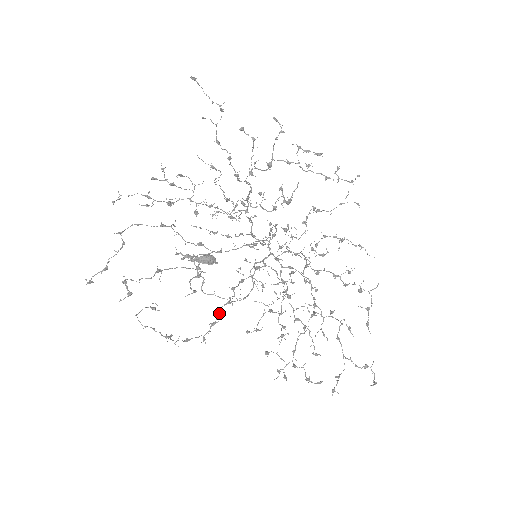
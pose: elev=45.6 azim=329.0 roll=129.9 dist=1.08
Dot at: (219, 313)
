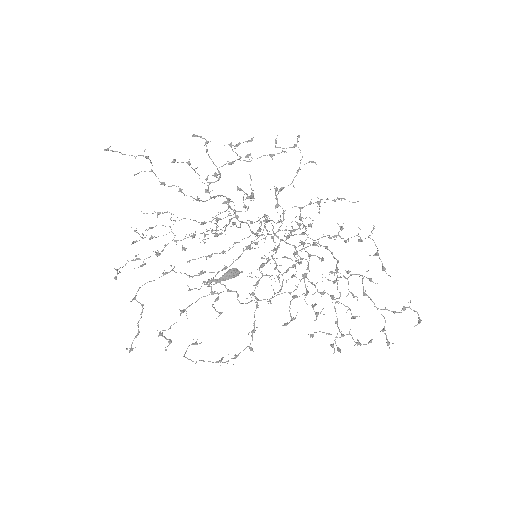
Dot at: occluded
